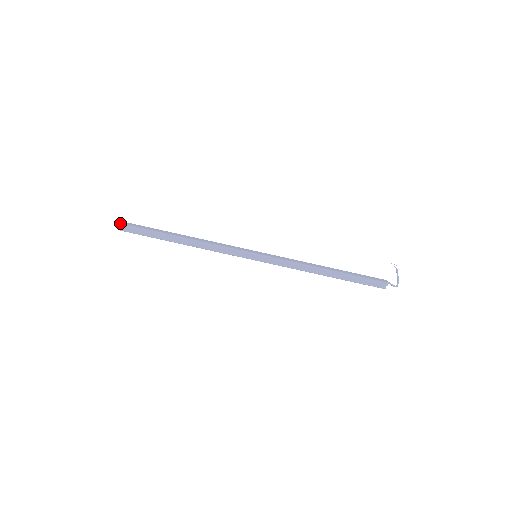
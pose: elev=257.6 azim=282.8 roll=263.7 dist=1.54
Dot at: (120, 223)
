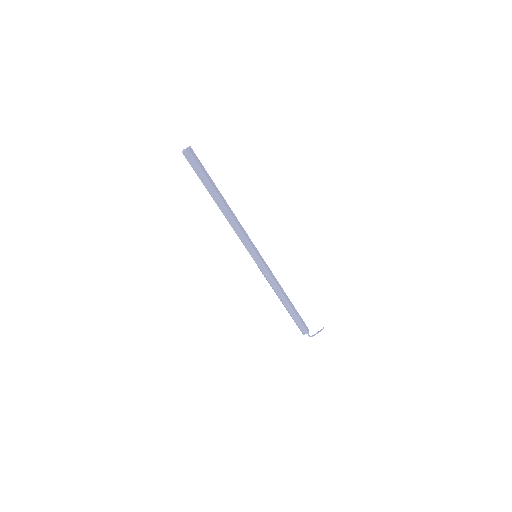
Dot at: (190, 151)
